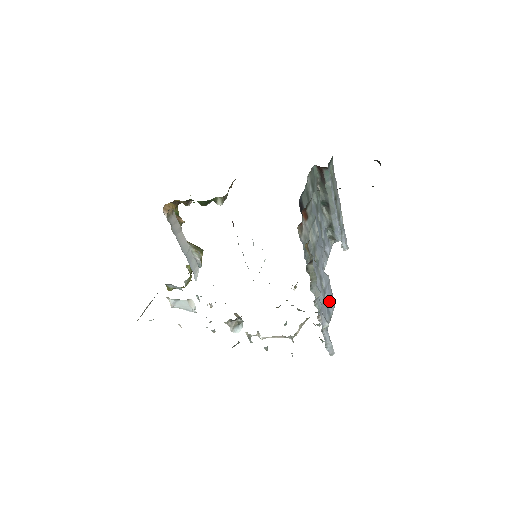
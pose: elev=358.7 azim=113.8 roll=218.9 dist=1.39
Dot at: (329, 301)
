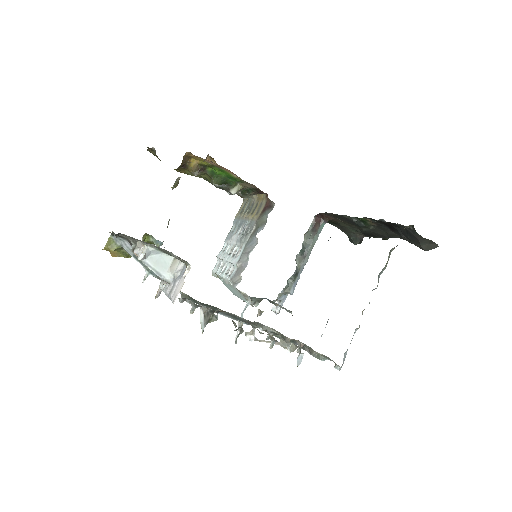
Dot at: occluded
